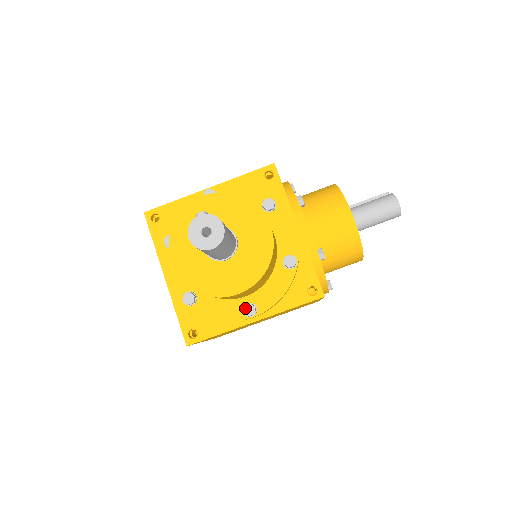
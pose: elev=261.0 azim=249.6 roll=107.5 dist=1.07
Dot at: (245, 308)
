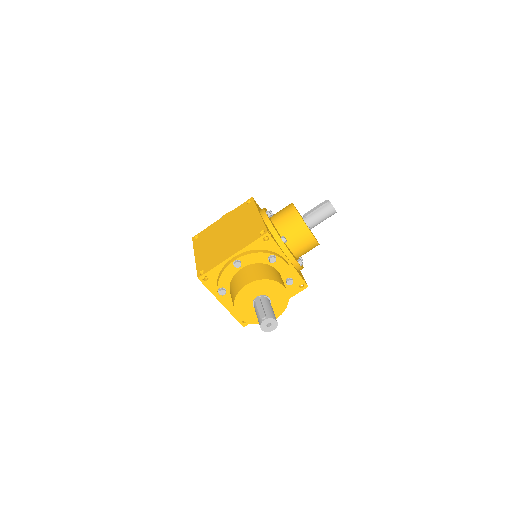
Dot at: occluded
